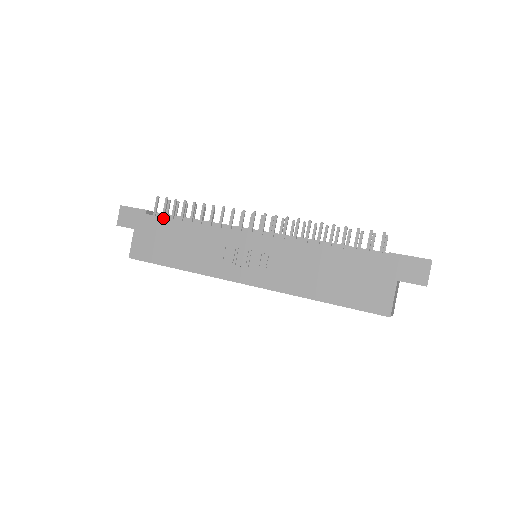
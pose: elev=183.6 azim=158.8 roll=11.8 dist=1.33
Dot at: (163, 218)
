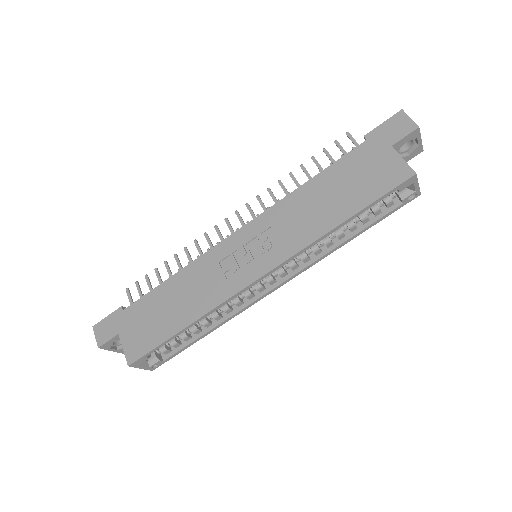
Dot at: (142, 298)
